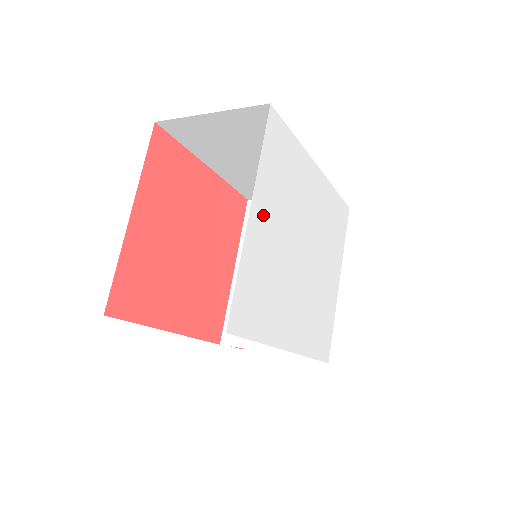
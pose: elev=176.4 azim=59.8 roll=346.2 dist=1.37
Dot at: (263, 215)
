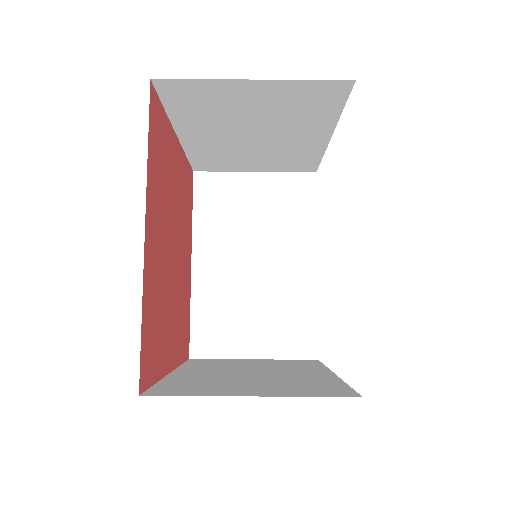
Dot at: occluded
